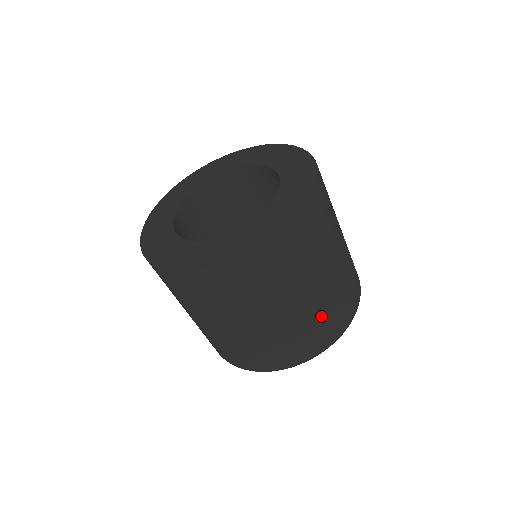
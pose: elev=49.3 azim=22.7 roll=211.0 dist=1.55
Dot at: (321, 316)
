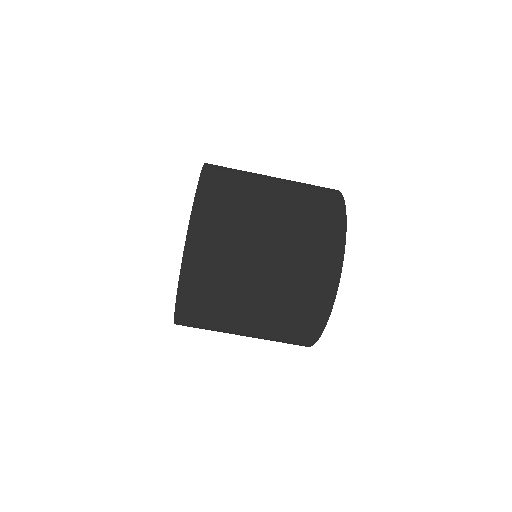
Dot at: (298, 263)
